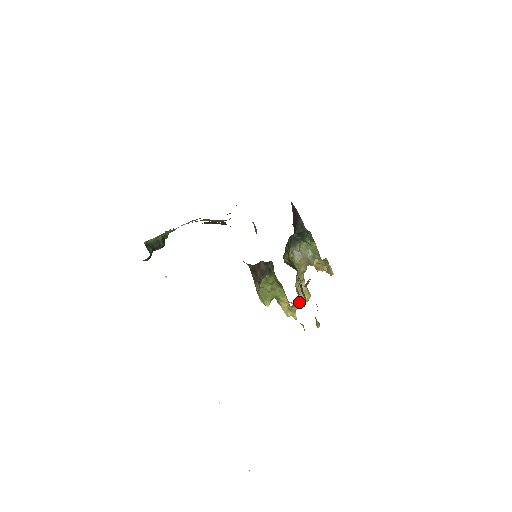
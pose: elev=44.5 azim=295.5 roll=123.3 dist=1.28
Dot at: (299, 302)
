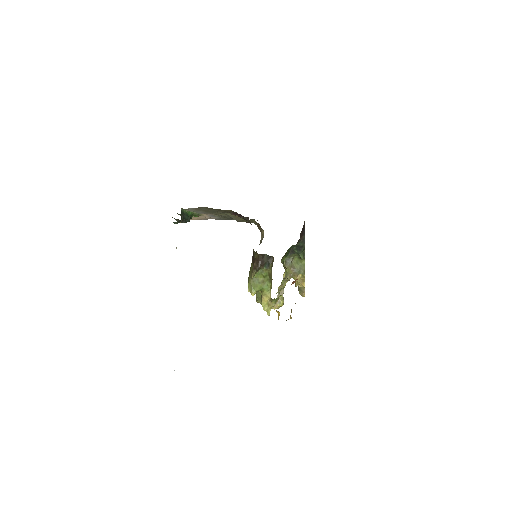
Dot at: (277, 301)
